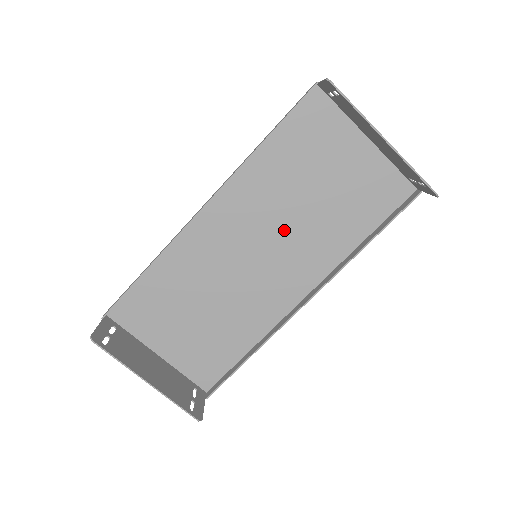
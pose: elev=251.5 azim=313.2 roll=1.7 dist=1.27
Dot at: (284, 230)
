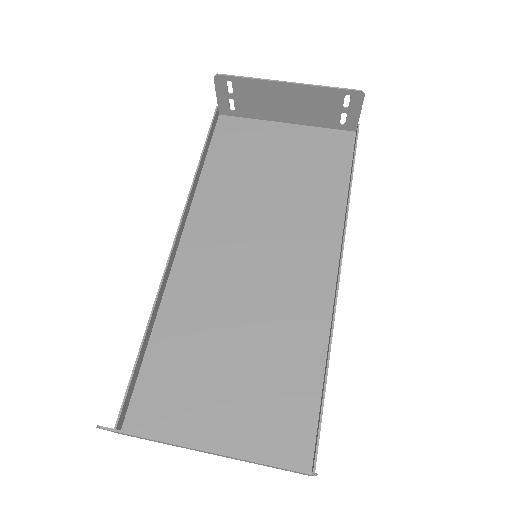
Dot at: (268, 223)
